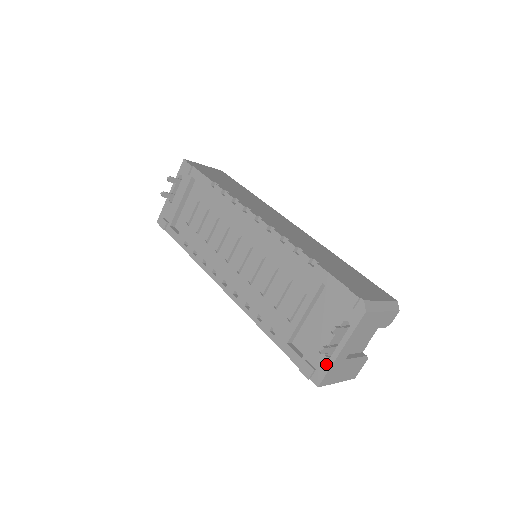
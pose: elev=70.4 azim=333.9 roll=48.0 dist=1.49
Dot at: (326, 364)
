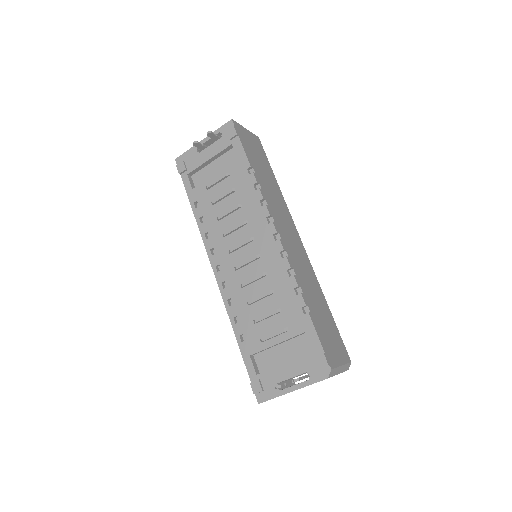
Dot at: (274, 393)
